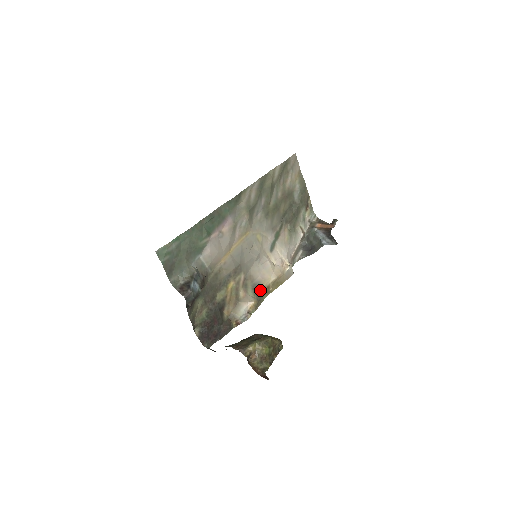
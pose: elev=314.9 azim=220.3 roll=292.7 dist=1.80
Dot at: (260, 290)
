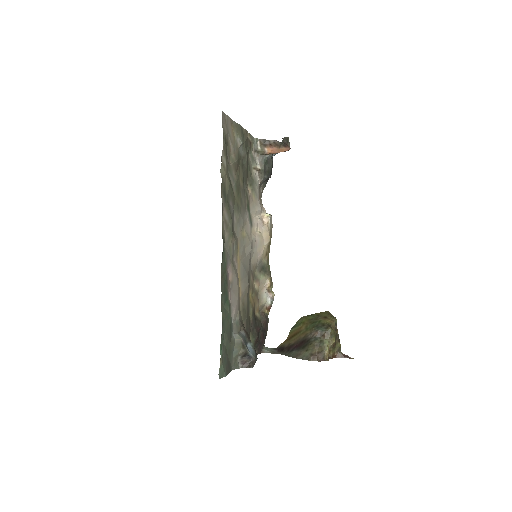
Dot at: (264, 265)
